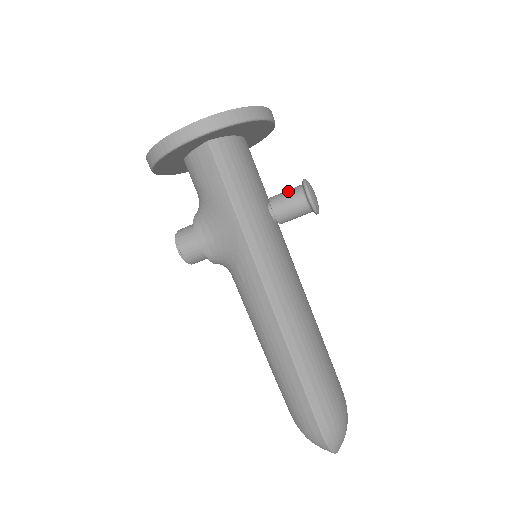
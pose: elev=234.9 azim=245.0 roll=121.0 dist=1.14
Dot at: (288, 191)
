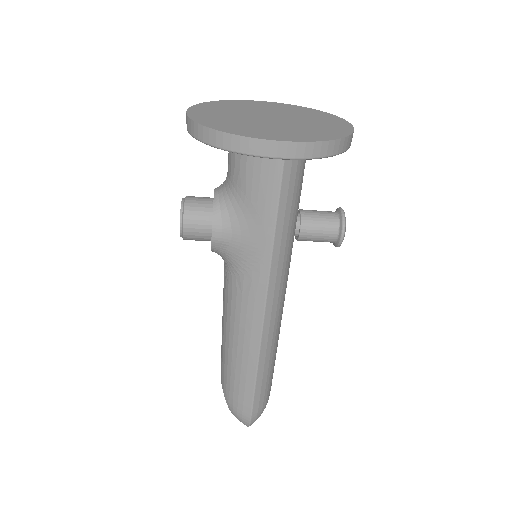
Dot at: (323, 217)
